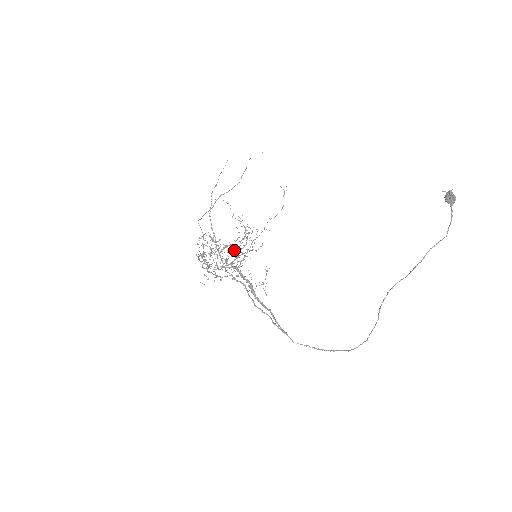
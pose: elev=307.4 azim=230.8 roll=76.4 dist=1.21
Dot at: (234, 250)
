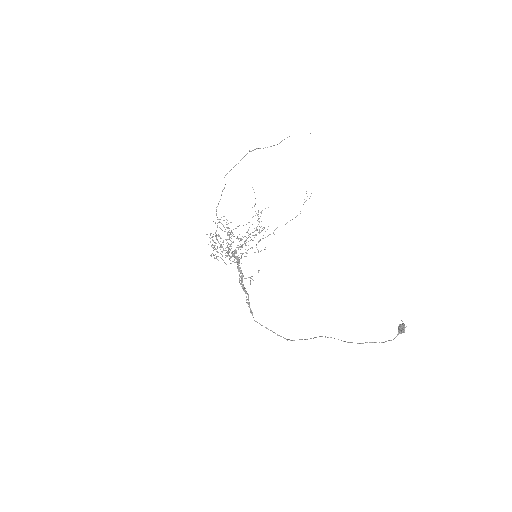
Dot at: occluded
